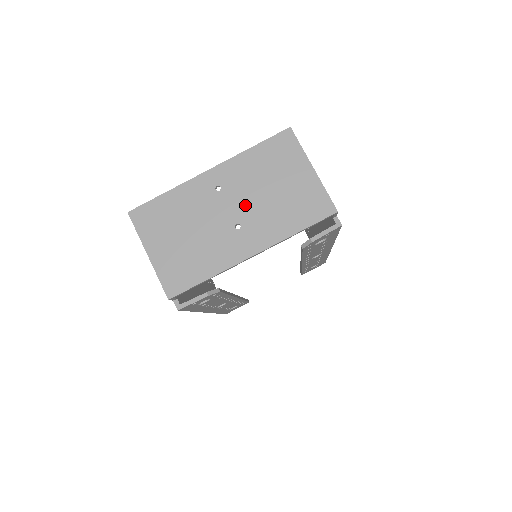
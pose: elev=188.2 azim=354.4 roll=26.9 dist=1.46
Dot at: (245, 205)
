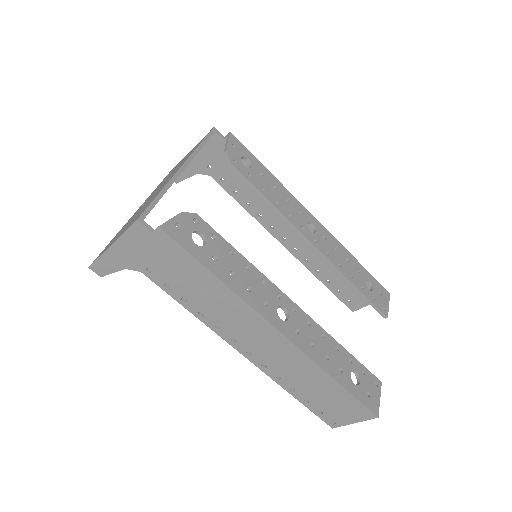
Dot at: occluded
